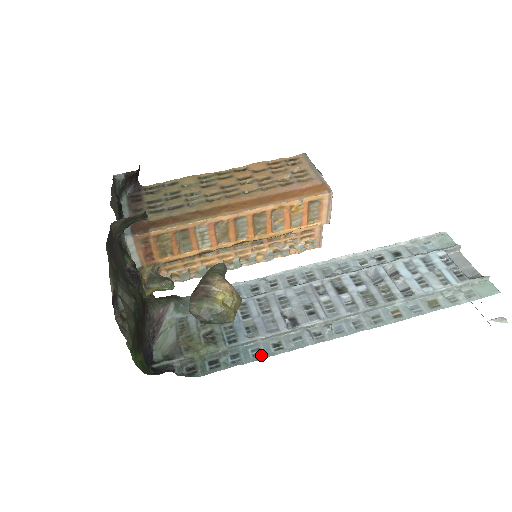
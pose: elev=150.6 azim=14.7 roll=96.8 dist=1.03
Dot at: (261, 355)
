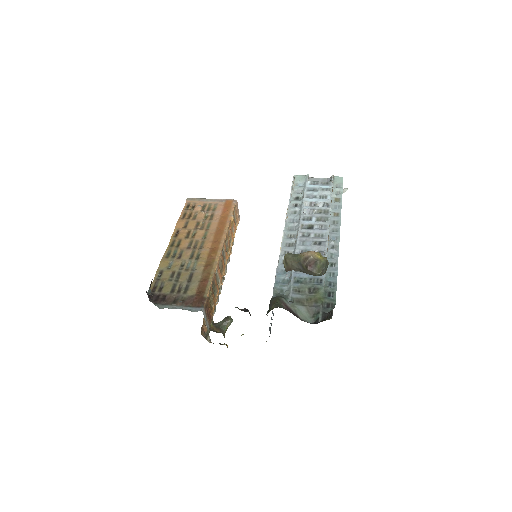
Dot at: (335, 273)
